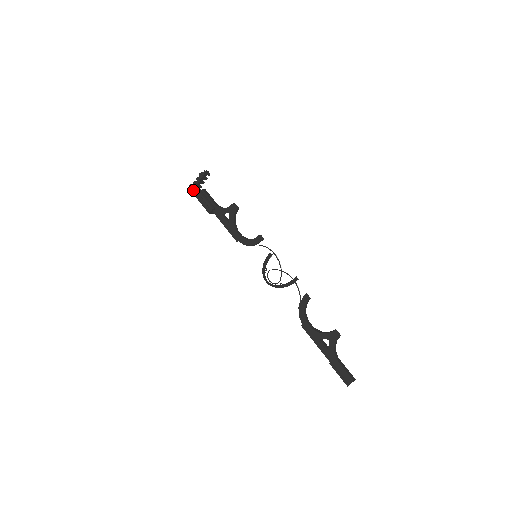
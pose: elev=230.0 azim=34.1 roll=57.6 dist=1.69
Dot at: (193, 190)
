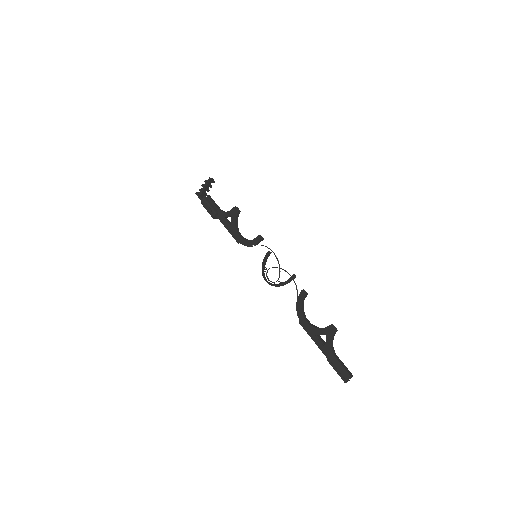
Dot at: (199, 197)
